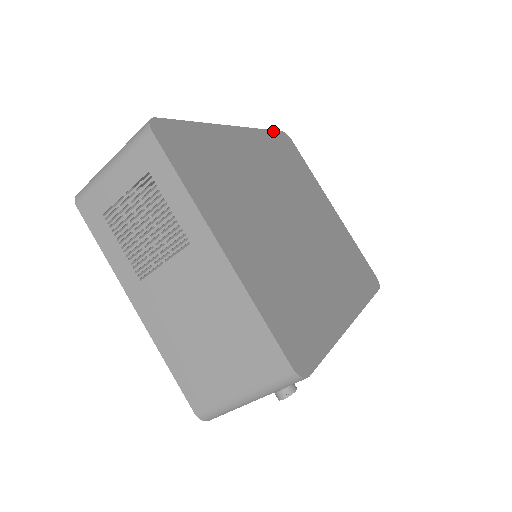
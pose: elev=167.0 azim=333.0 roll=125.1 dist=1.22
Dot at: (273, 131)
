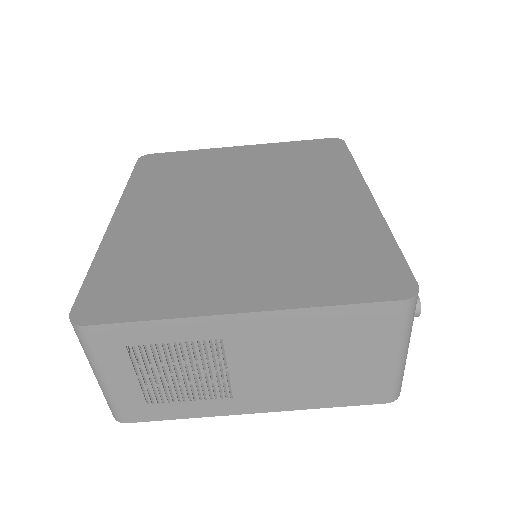
Dot at: (134, 171)
